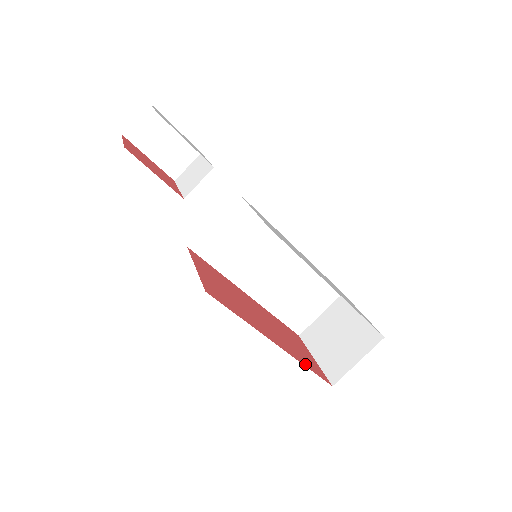
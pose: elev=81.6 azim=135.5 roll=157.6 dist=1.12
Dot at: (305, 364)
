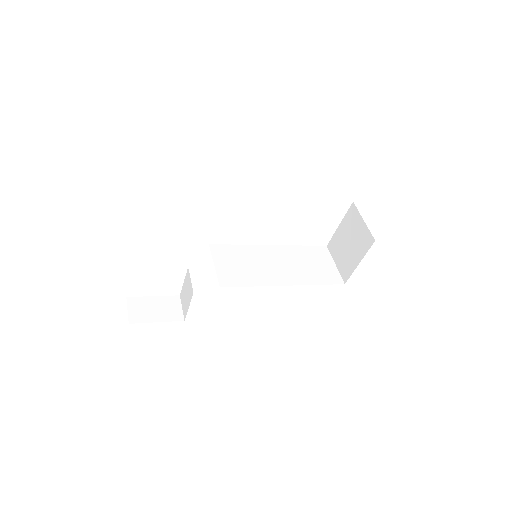
Dot at: occluded
